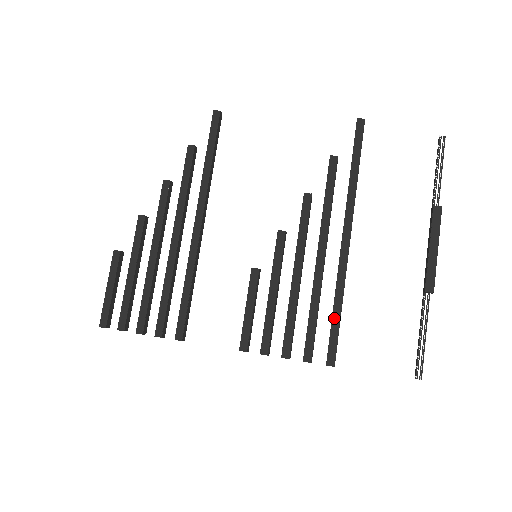
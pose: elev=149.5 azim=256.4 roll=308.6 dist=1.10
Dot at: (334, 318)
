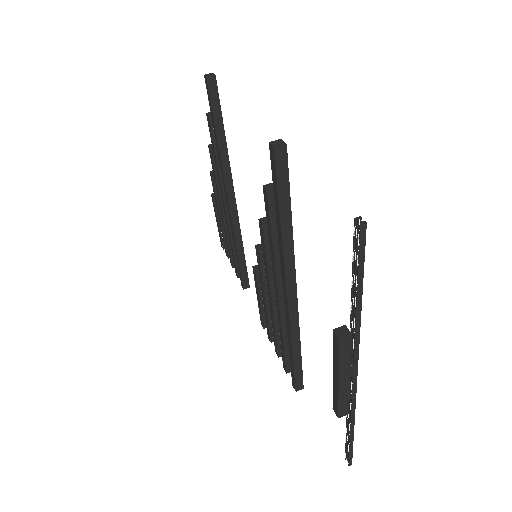
Dot at: (290, 357)
